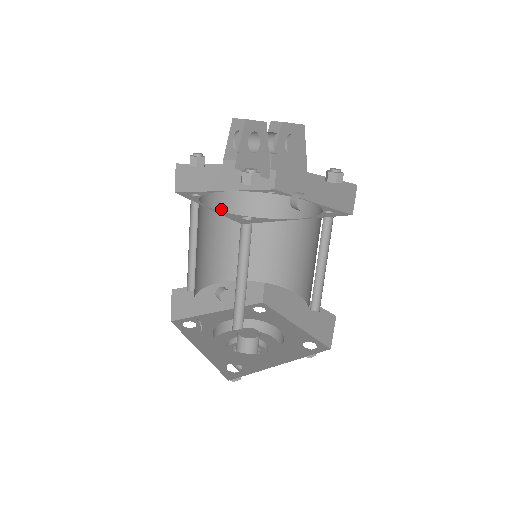
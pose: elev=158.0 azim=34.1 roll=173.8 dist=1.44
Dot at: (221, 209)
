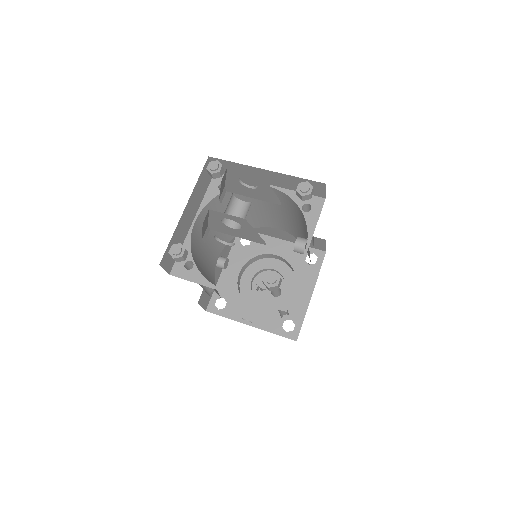
Dot at: (197, 237)
